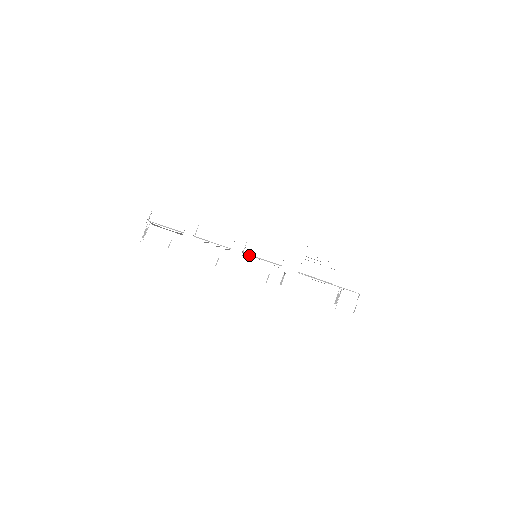
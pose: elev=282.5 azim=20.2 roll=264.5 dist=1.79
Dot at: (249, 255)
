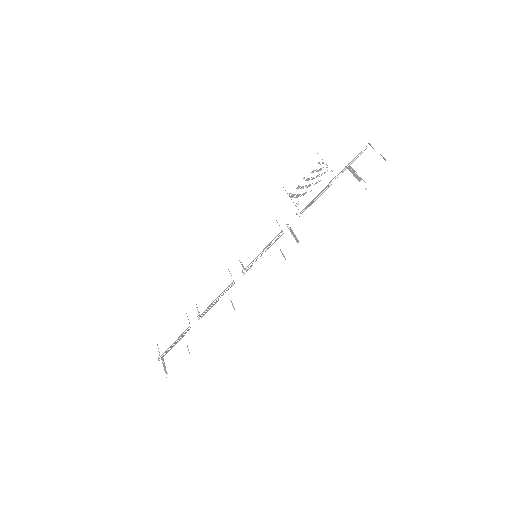
Dot at: occluded
